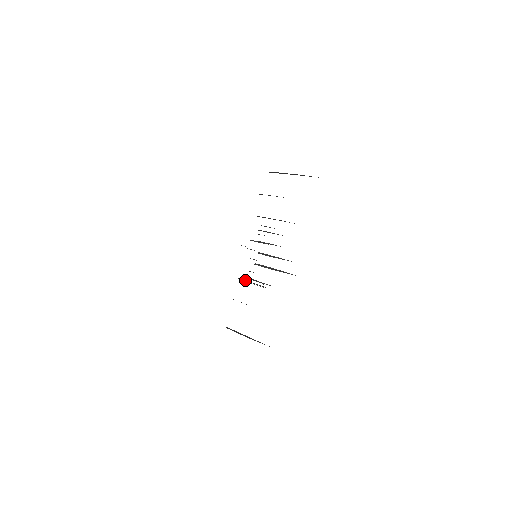
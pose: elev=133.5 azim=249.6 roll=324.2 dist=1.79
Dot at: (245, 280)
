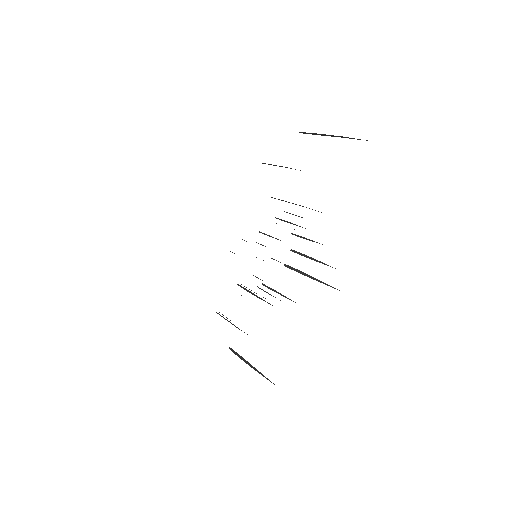
Dot at: (245, 288)
